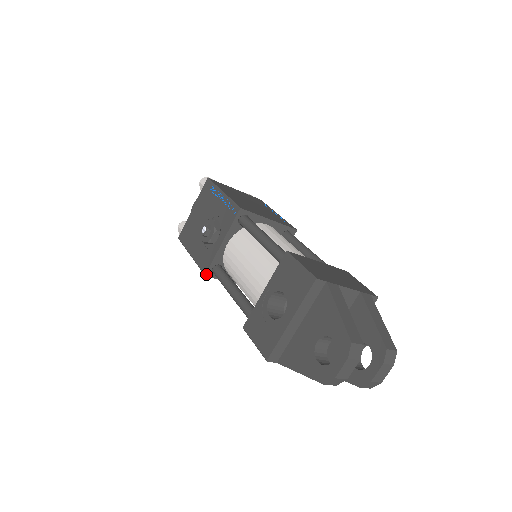
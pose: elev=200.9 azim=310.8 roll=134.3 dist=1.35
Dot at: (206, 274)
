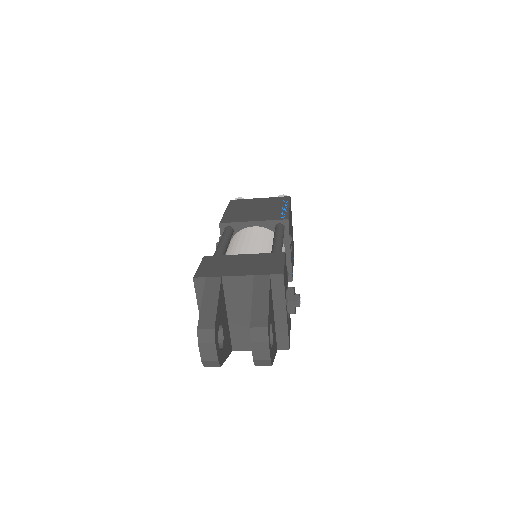
Dot at: occluded
